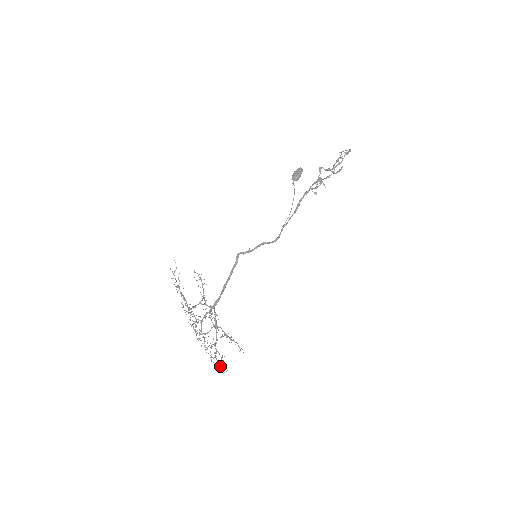
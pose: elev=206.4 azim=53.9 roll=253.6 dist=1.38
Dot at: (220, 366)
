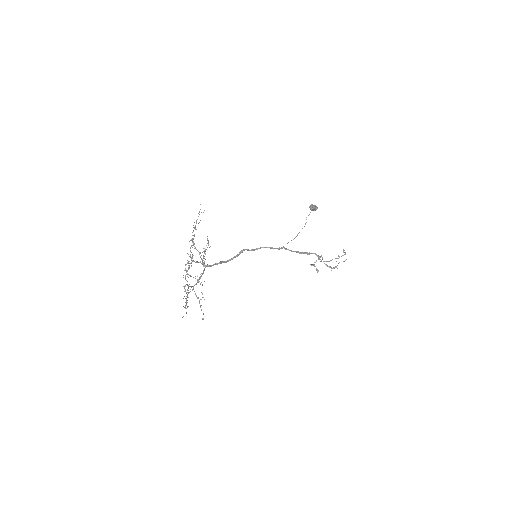
Dot at: (187, 295)
